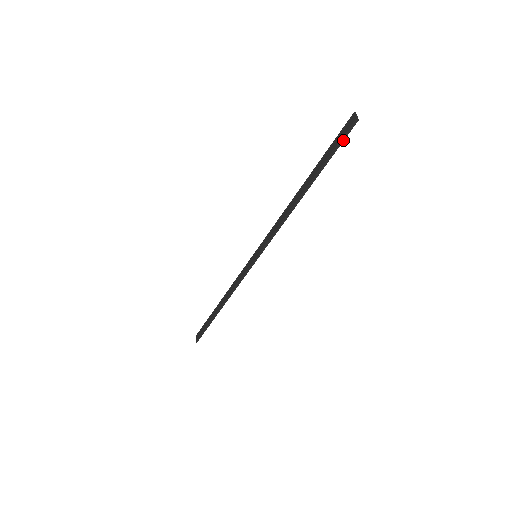
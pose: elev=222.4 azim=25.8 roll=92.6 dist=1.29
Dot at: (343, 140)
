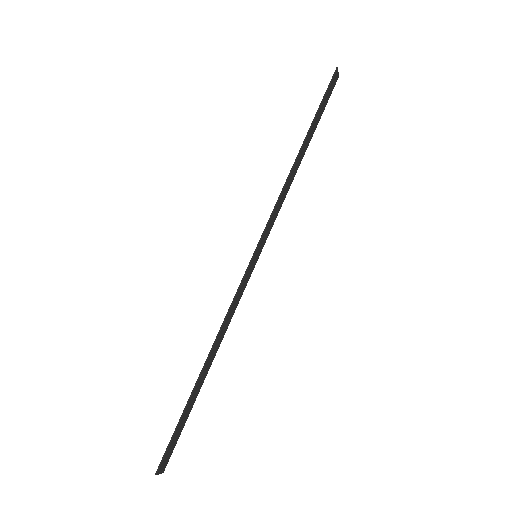
Dot at: (328, 87)
